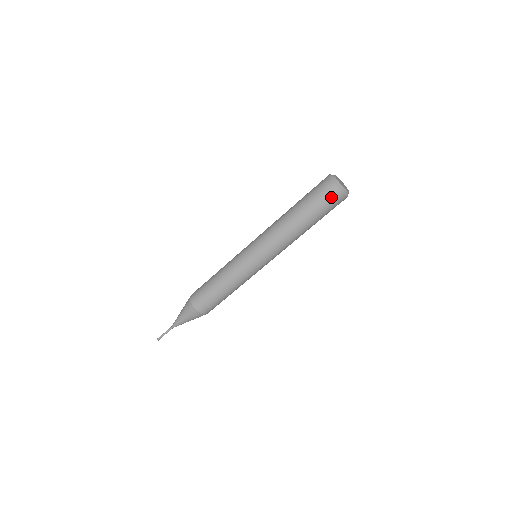
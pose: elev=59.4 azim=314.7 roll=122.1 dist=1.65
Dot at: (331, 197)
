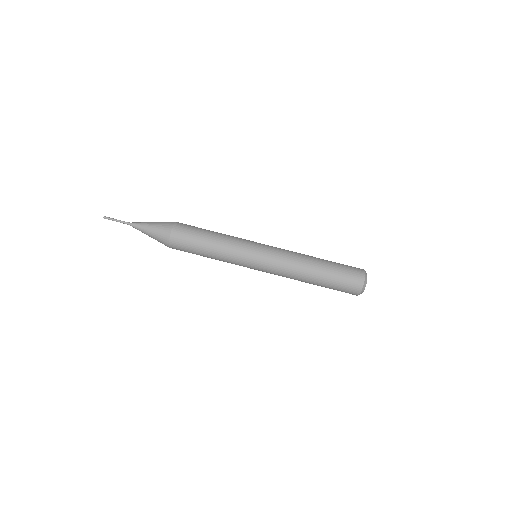
Dot at: (354, 280)
